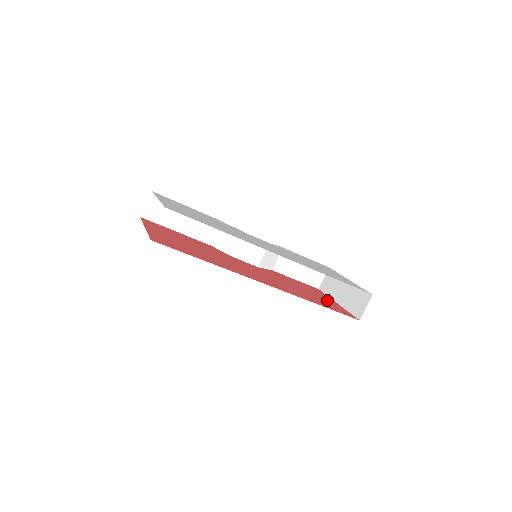
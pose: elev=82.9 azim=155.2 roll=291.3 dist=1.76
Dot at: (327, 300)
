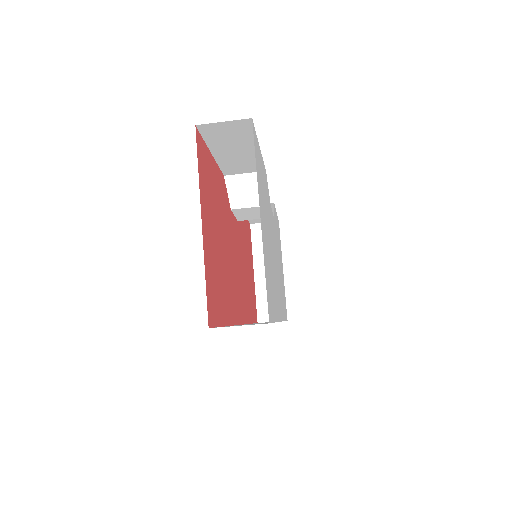
Dot at: (252, 277)
